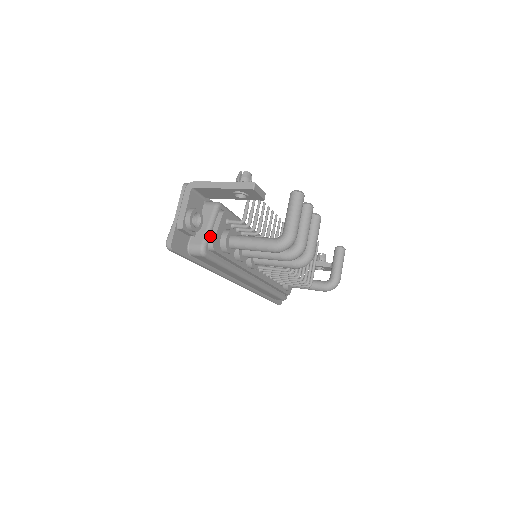
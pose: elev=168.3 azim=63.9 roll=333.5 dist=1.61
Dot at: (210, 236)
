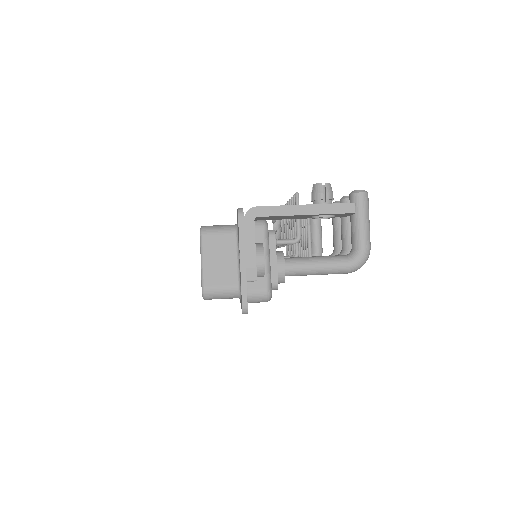
Dot at: (269, 272)
